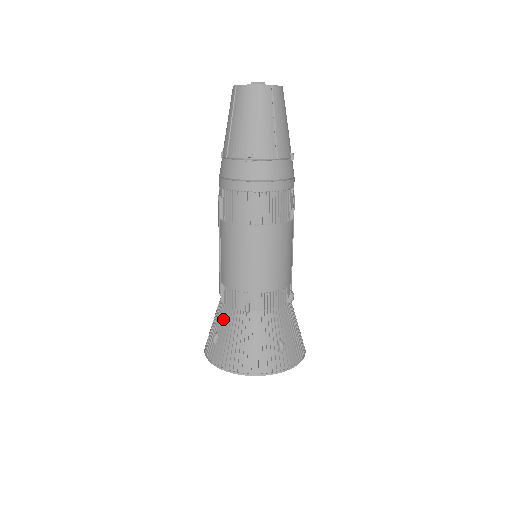
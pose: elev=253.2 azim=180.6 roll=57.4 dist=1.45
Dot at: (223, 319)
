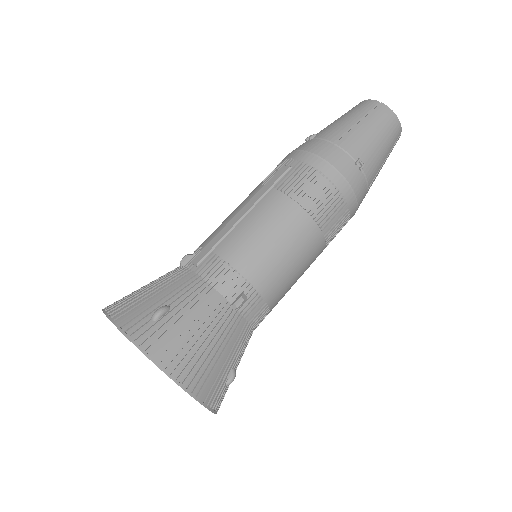
Dot at: (189, 295)
